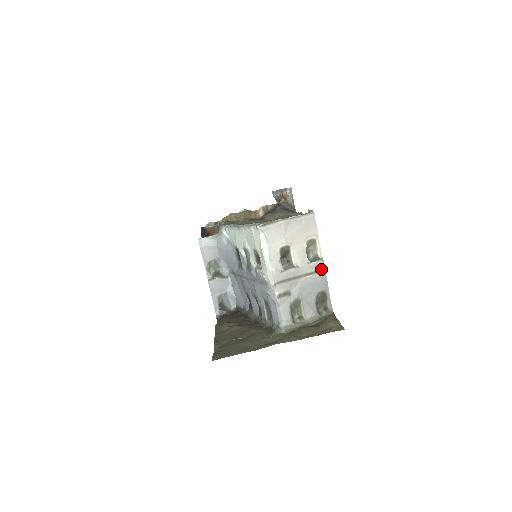
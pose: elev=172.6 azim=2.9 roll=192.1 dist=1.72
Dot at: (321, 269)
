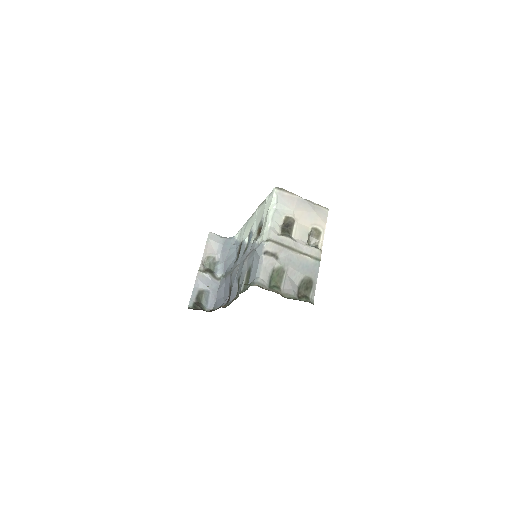
Dot at: (316, 258)
